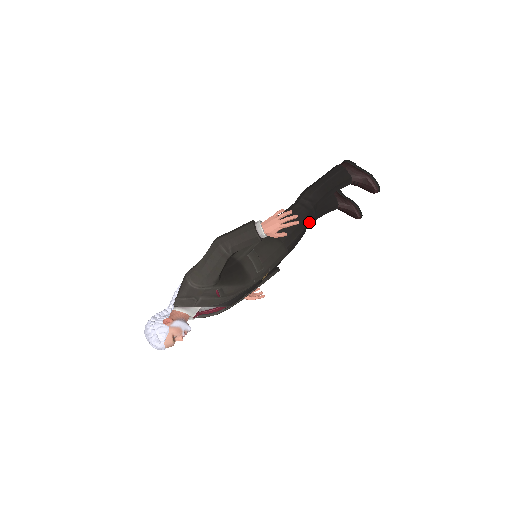
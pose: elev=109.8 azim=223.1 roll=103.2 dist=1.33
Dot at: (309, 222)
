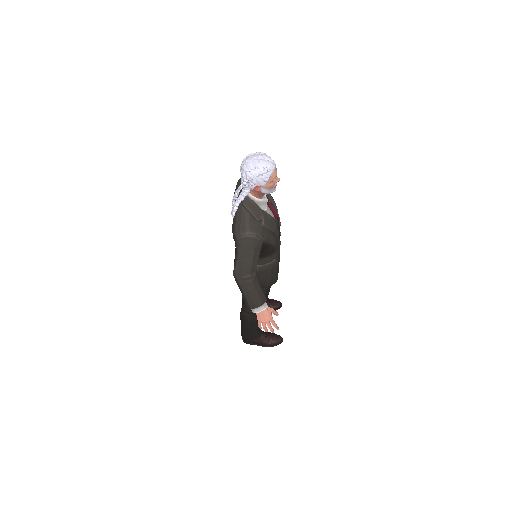
Dot at: occluded
